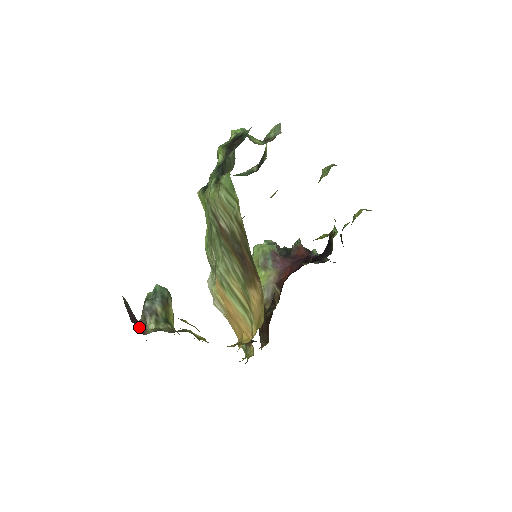
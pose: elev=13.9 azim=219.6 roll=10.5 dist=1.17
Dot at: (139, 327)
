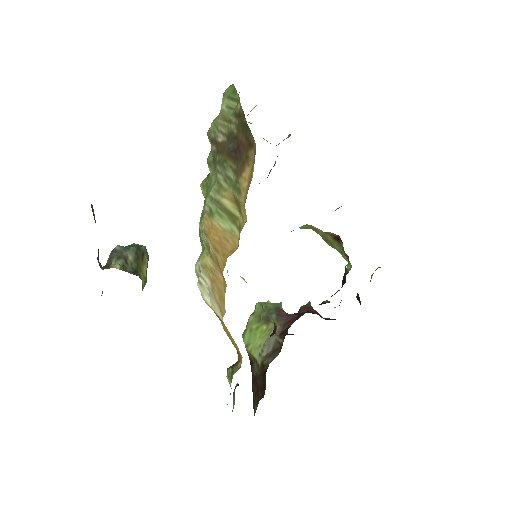
Dot at: occluded
